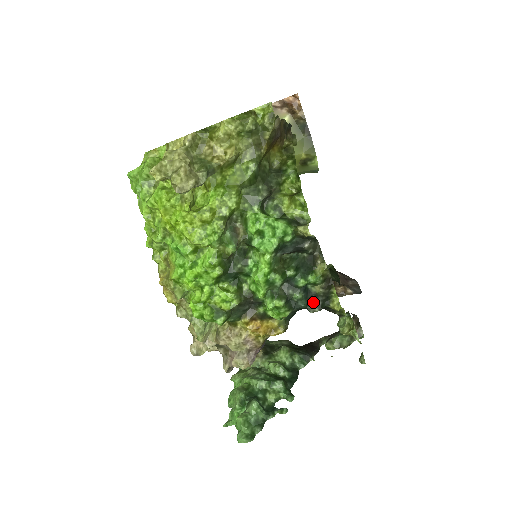
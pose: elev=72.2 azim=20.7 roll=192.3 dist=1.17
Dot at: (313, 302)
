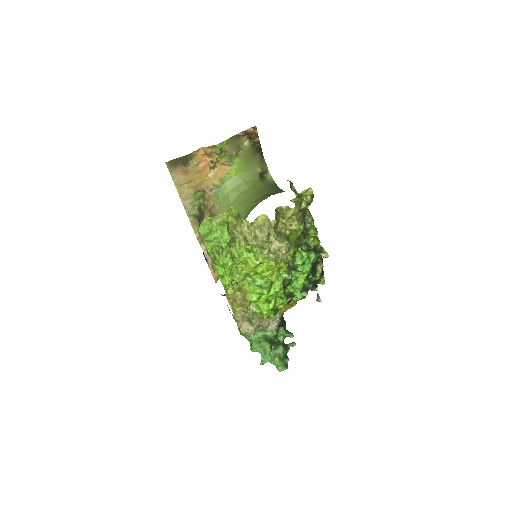
Dot at: (314, 285)
